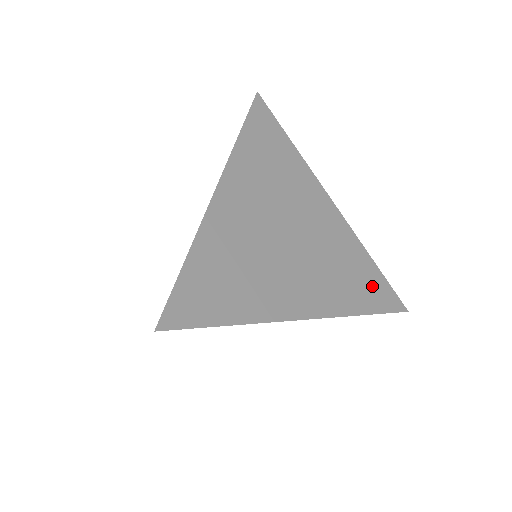
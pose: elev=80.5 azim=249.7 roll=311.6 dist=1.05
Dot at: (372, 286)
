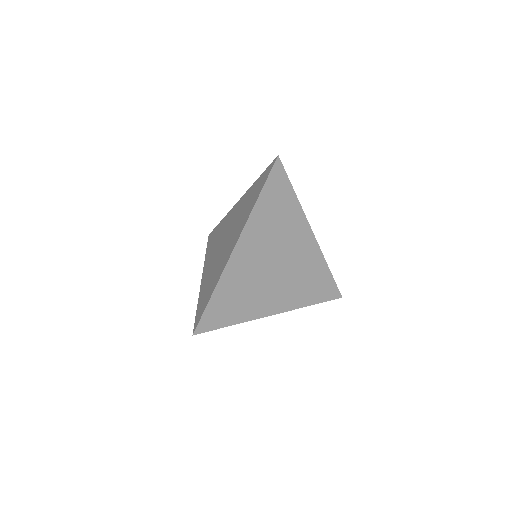
Dot at: (323, 286)
